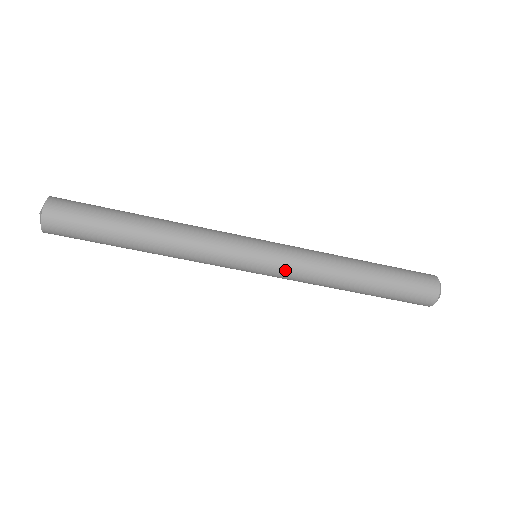
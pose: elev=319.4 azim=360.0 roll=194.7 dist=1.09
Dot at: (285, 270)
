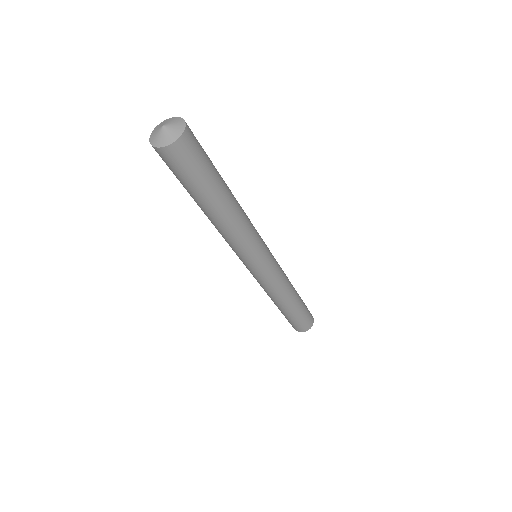
Dot at: (255, 278)
